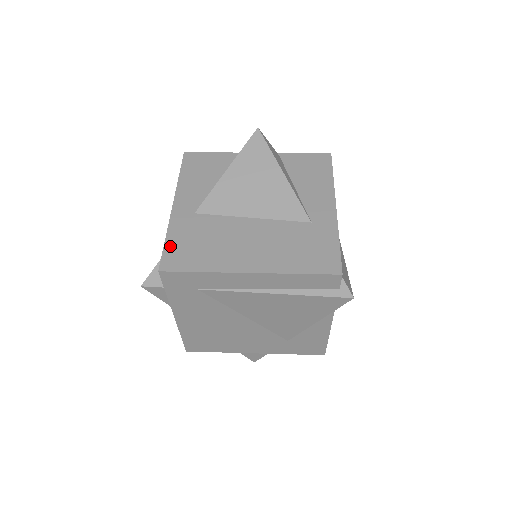
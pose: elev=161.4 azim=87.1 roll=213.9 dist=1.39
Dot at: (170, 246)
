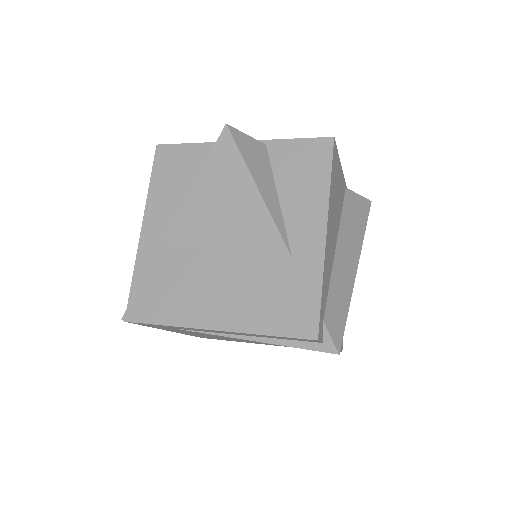
Dot at: (136, 288)
